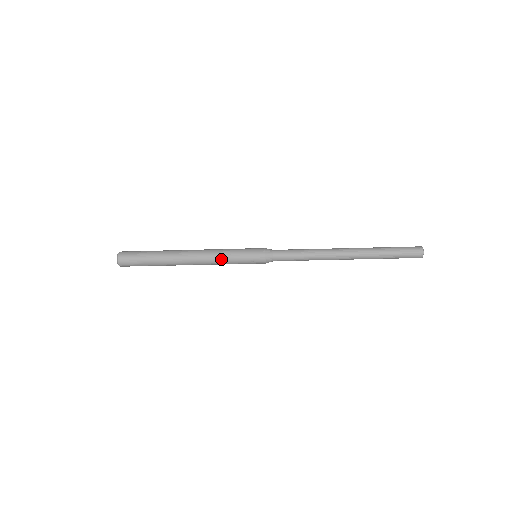
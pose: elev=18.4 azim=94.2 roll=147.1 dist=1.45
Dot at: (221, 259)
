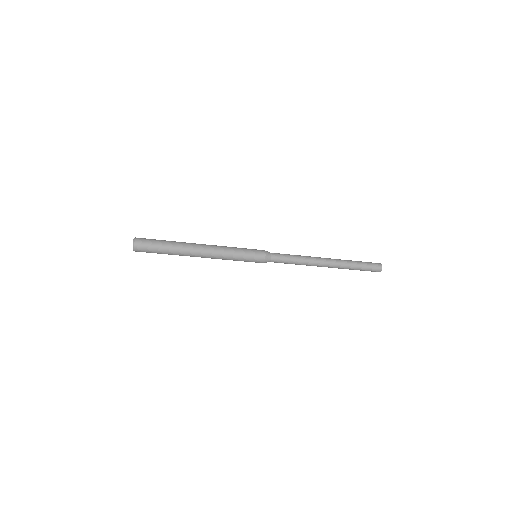
Dot at: (228, 259)
